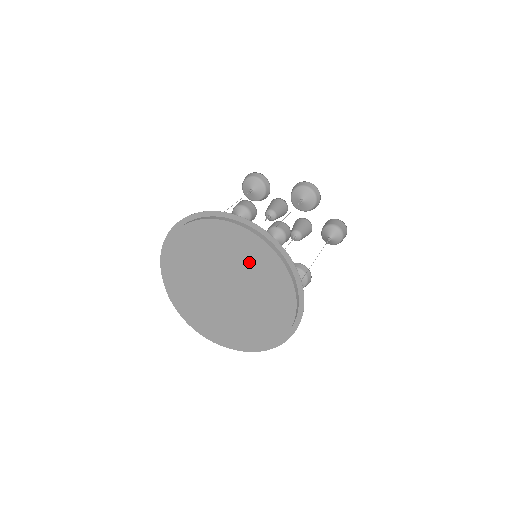
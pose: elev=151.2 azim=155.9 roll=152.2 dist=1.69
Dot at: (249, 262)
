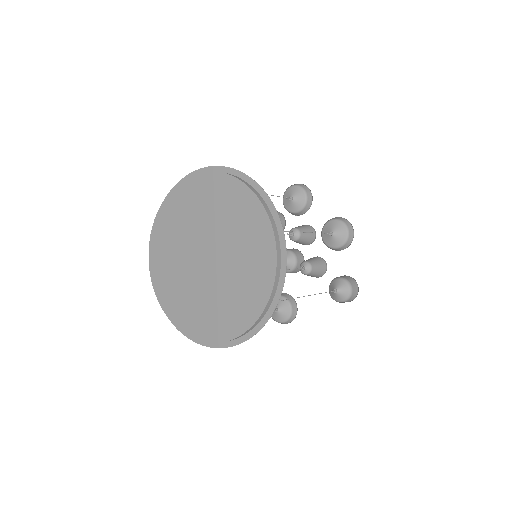
Dot at: (245, 241)
